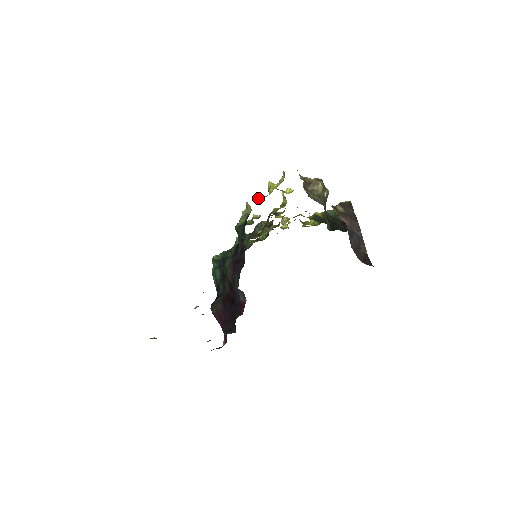
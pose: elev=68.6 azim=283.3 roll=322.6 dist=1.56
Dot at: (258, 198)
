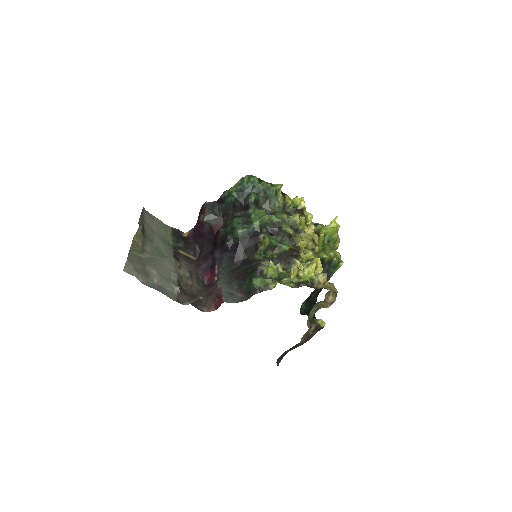
Dot at: (292, 273)
